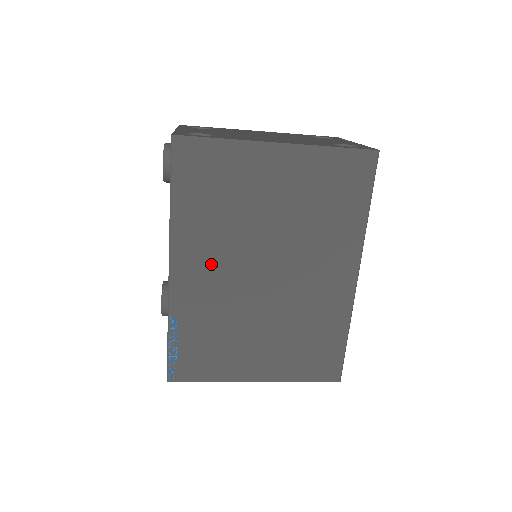
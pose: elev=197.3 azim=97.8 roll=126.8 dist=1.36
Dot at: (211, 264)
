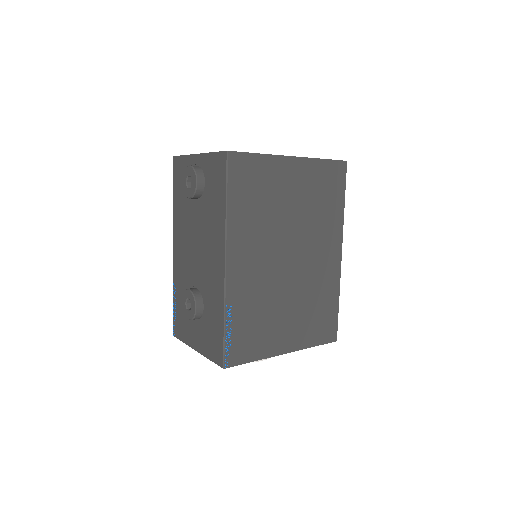
Dot at: (254, 255)
